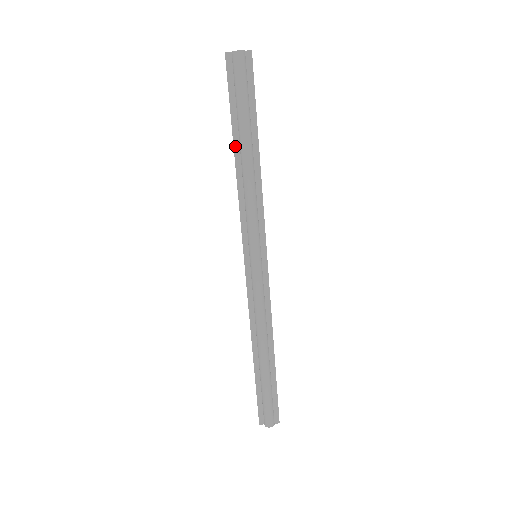
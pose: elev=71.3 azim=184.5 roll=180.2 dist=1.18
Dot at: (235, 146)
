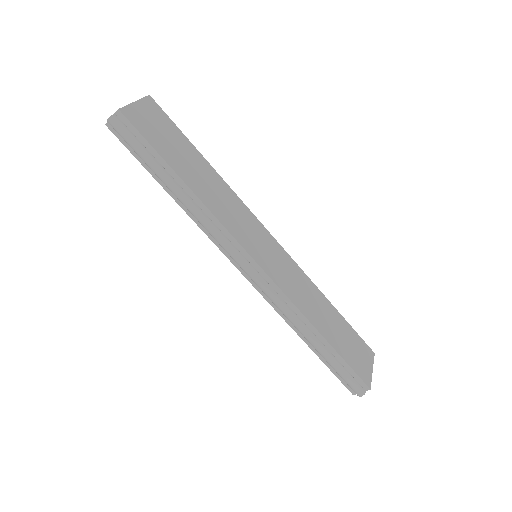
Dot at: (164, 188)
